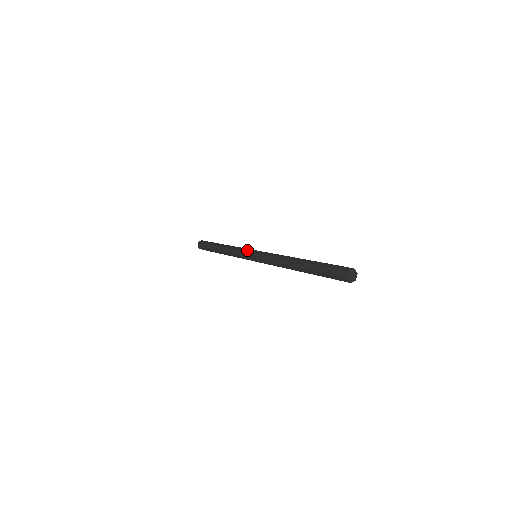
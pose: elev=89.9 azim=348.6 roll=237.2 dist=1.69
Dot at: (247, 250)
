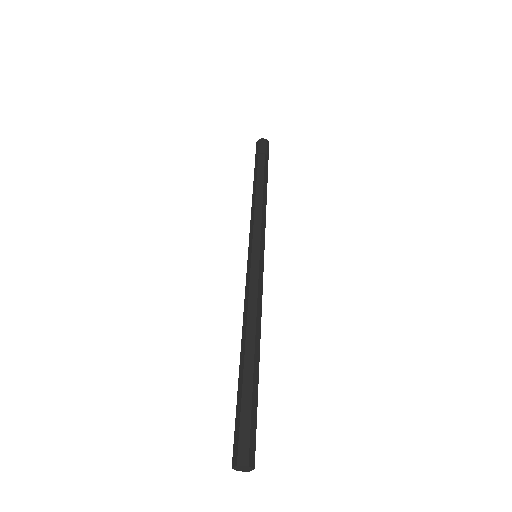
Dot at: (249, 240)
